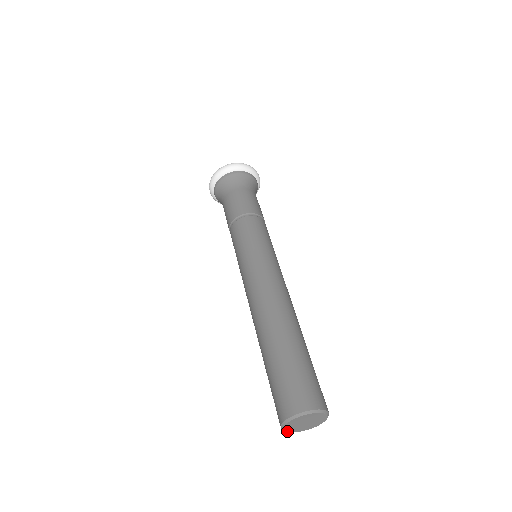
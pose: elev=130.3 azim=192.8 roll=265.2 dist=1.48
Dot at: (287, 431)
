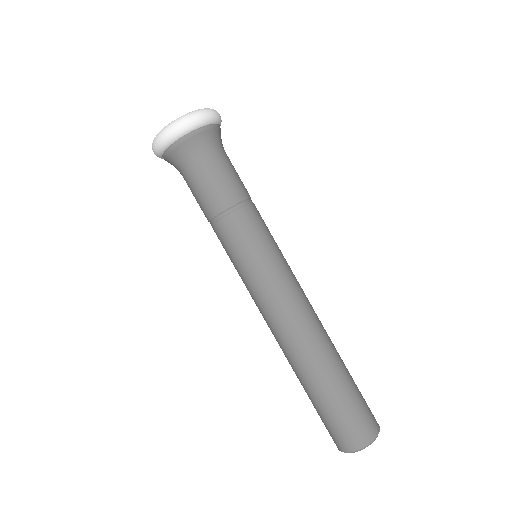
Dot at: occluded
